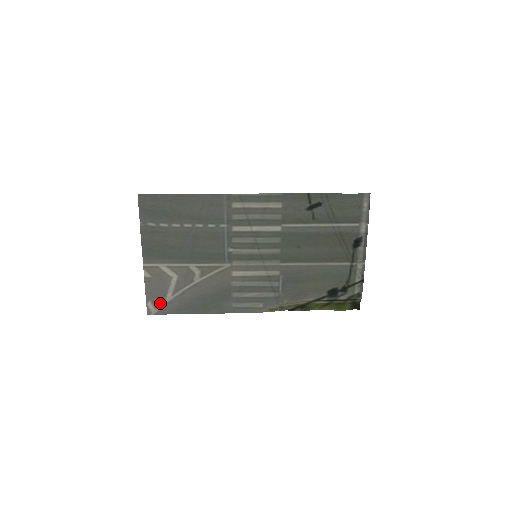
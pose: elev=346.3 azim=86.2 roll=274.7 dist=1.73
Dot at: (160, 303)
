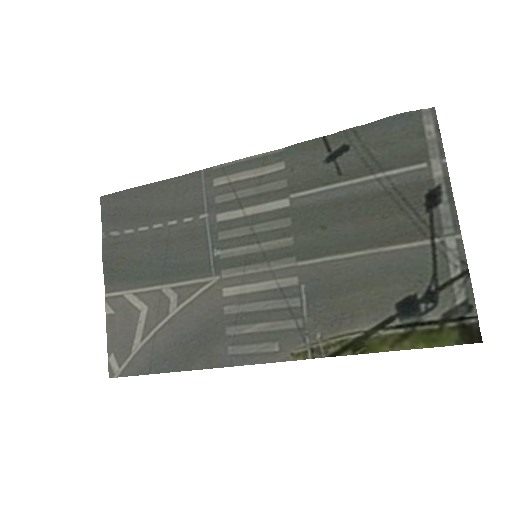
Dot at: (125, 356)
